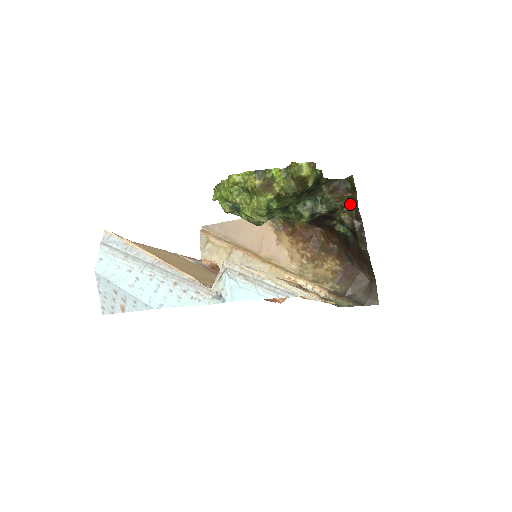
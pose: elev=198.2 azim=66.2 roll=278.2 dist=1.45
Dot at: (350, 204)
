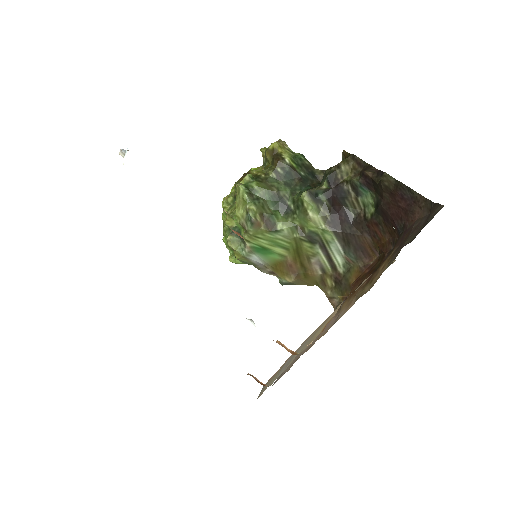
Dot at: (344, 159)
